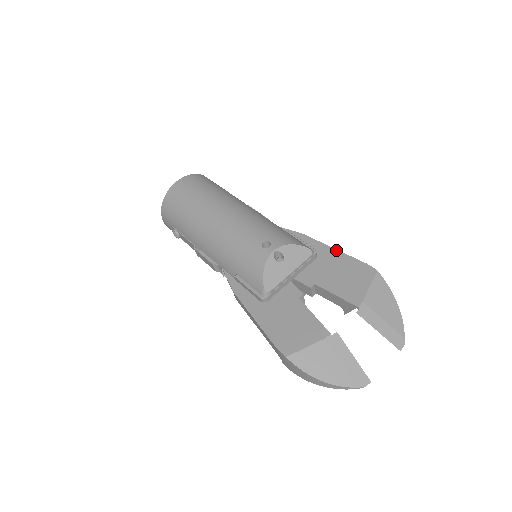
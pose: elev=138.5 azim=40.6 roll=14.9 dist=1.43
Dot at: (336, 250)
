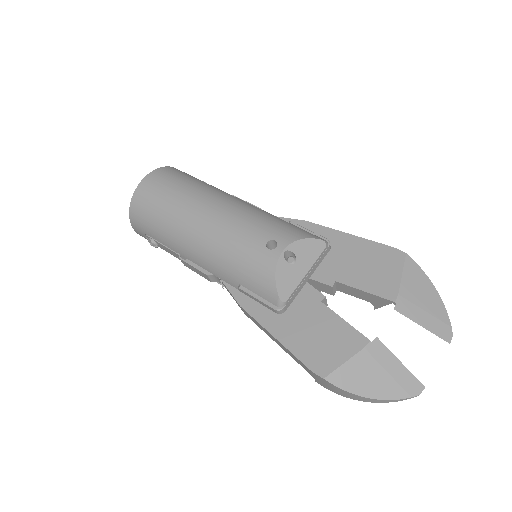
Dot at: (351, 235)
